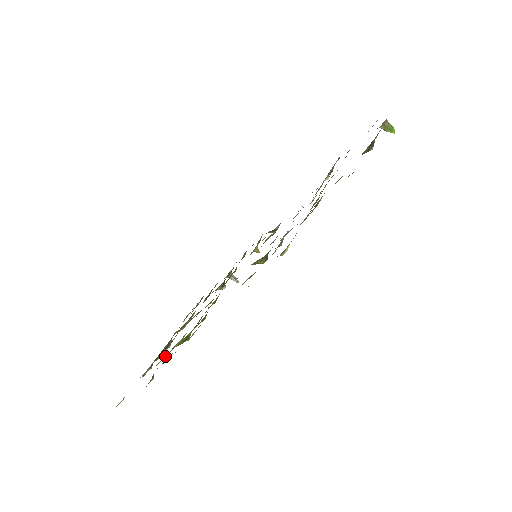
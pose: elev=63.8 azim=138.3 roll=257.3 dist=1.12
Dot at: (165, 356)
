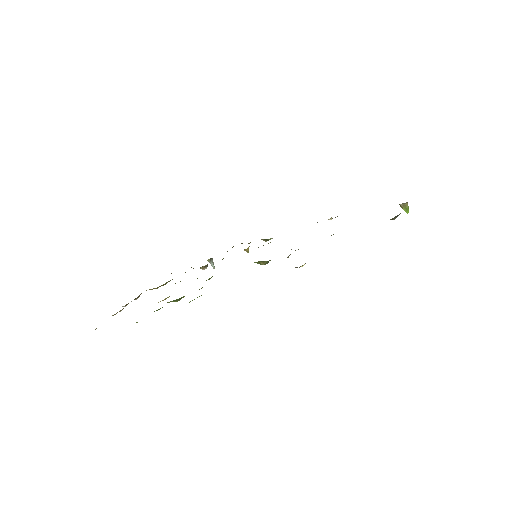
Dot at: occluded
